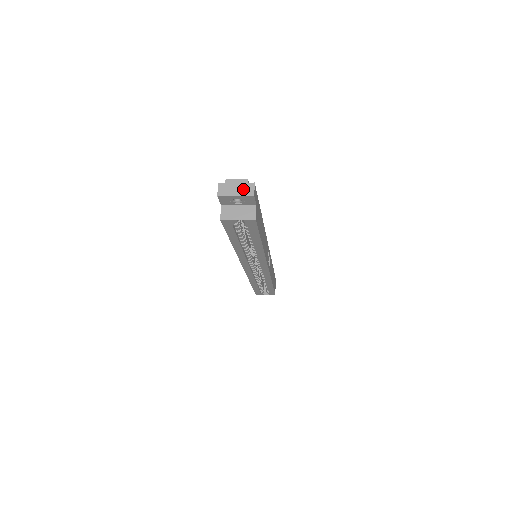
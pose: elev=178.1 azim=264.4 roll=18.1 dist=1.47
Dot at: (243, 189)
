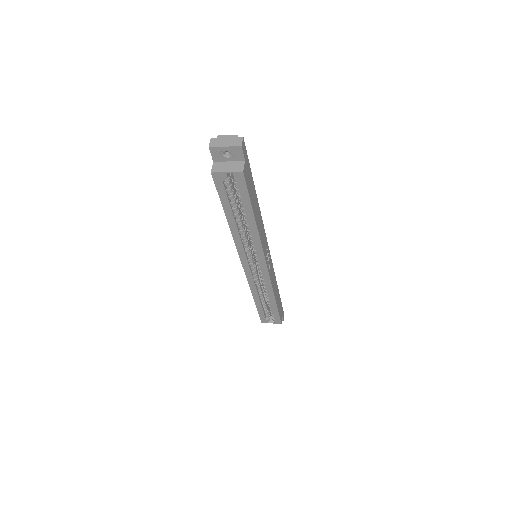
Dot at: (232, 141)
